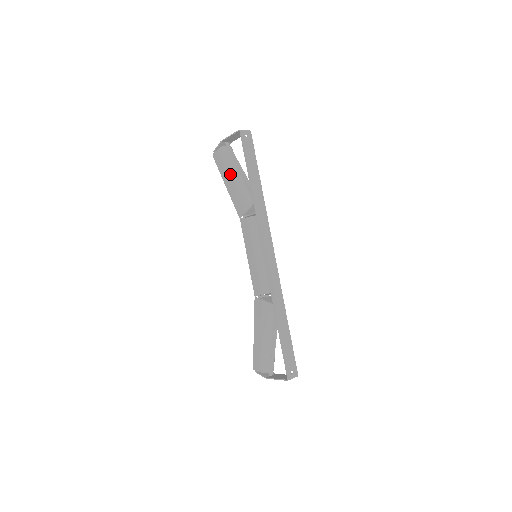
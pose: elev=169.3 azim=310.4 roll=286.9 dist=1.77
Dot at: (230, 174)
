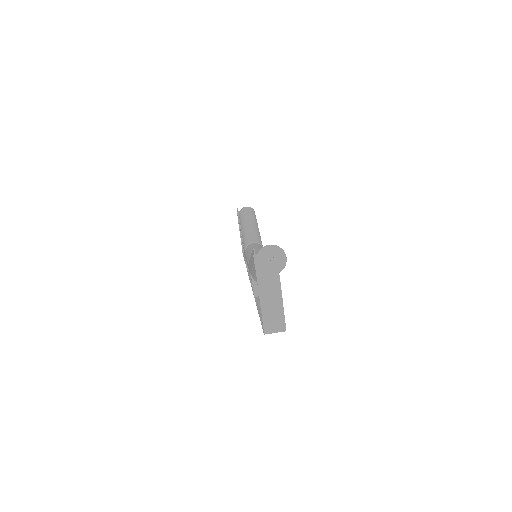
Dot at: occluded
